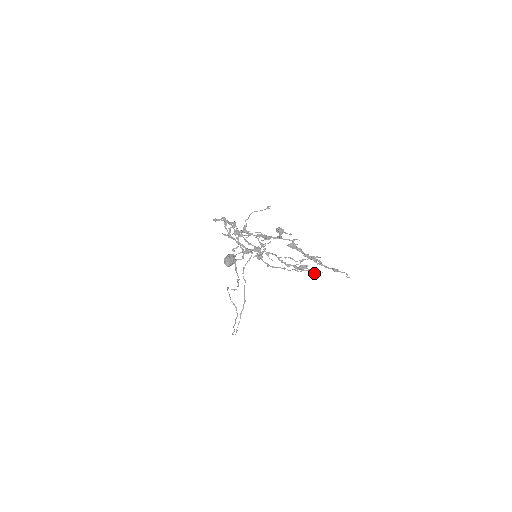
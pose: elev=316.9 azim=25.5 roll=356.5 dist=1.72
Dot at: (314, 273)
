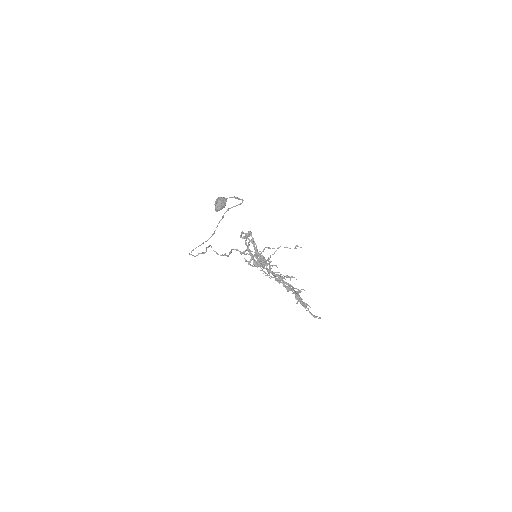
Dot at: occluded
